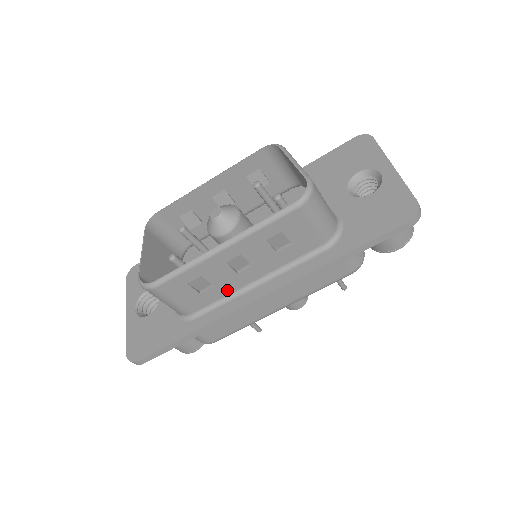
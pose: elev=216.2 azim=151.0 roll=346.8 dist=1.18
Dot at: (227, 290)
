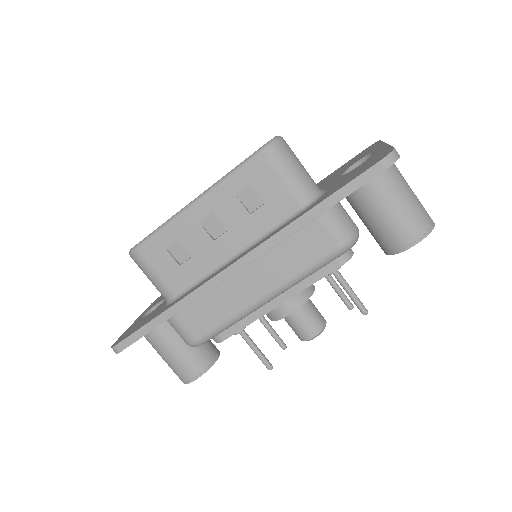
Dot at: (206, 264)
